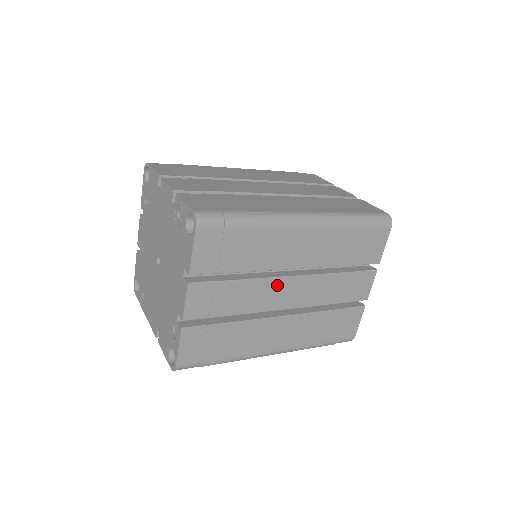
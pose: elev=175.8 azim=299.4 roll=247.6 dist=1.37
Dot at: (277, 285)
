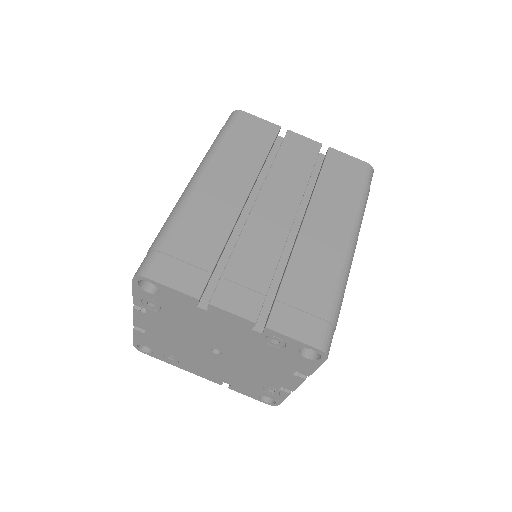
Dot at: occluded
